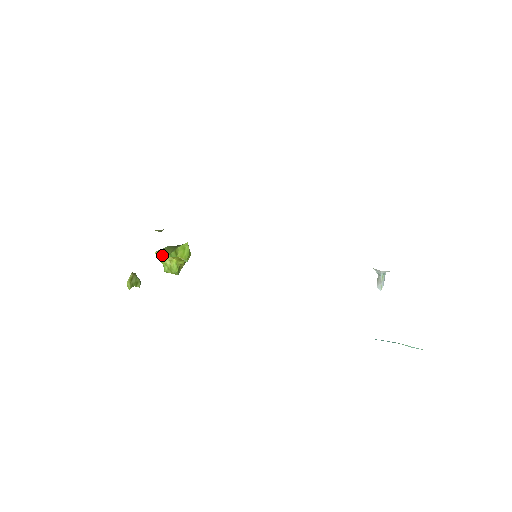
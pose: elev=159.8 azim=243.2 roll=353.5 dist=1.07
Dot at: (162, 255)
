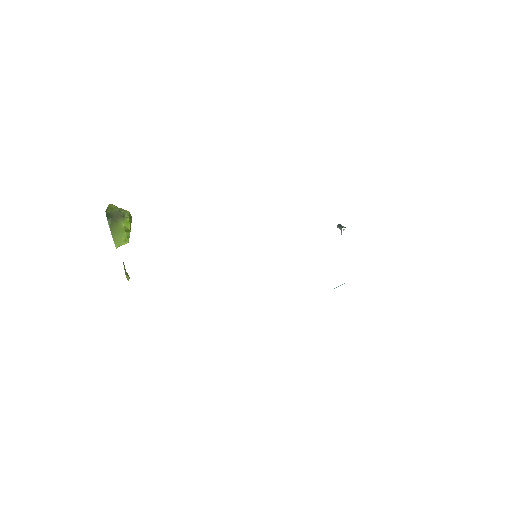
Dot at: occluded
